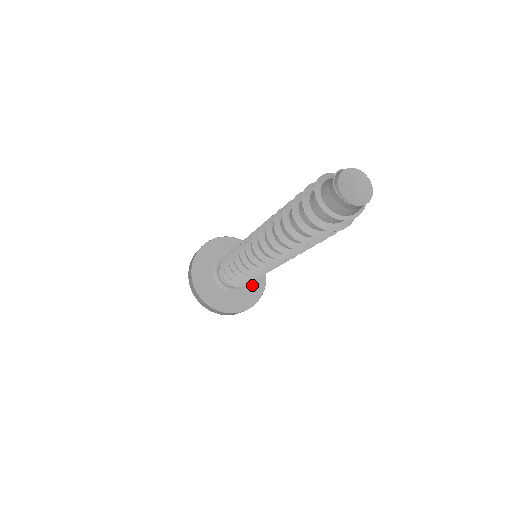
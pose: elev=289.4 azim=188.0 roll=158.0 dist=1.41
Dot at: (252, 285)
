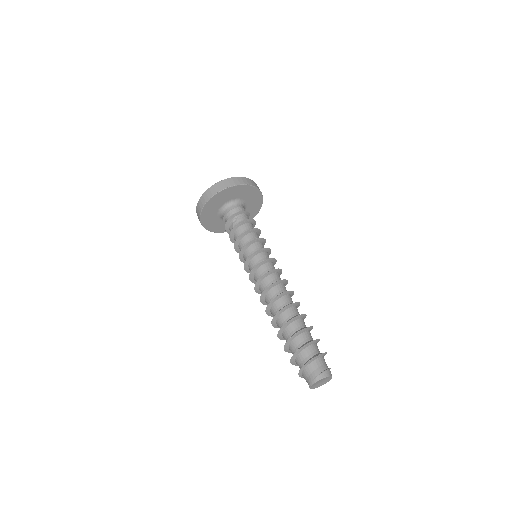
Dot at: occluded
